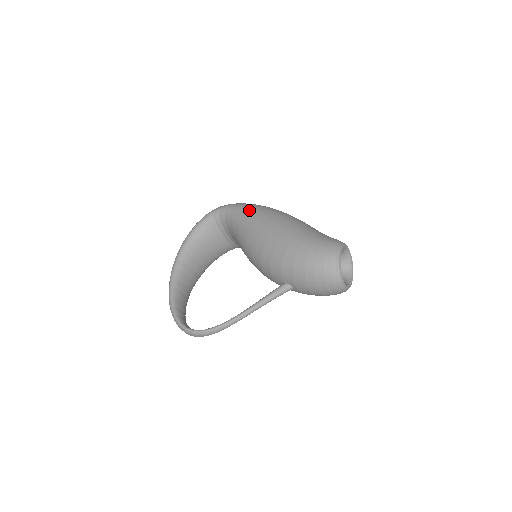
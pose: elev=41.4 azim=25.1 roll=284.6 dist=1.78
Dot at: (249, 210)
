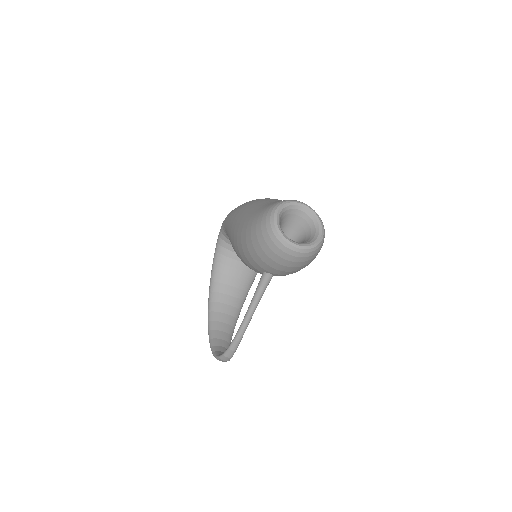
Dot at: (229, 216)
